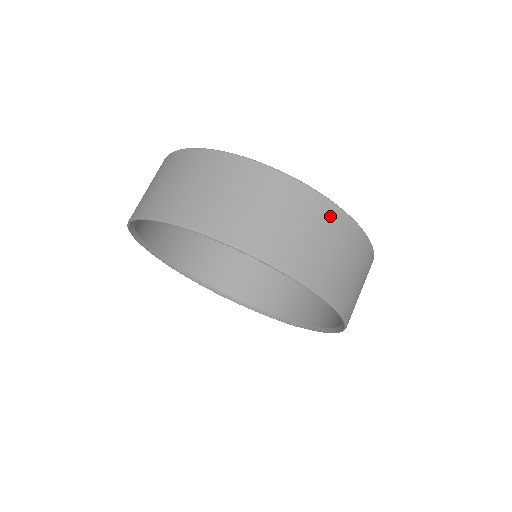
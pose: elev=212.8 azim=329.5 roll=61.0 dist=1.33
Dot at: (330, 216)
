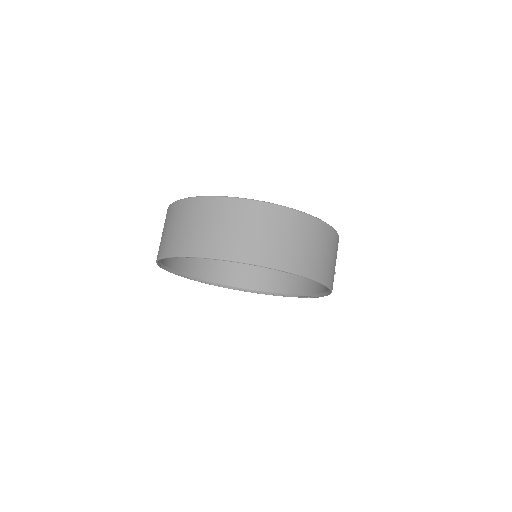
Dot at: (267, 212)
